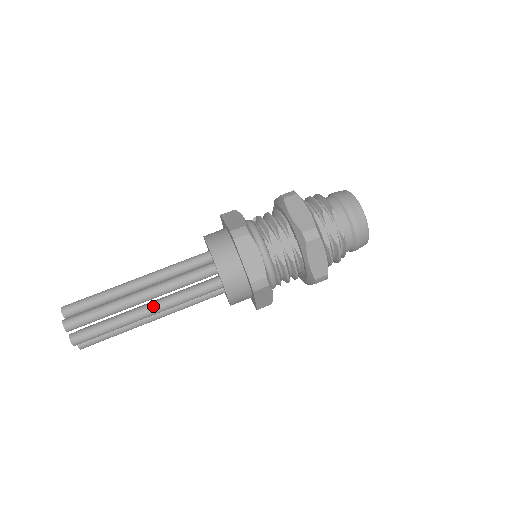
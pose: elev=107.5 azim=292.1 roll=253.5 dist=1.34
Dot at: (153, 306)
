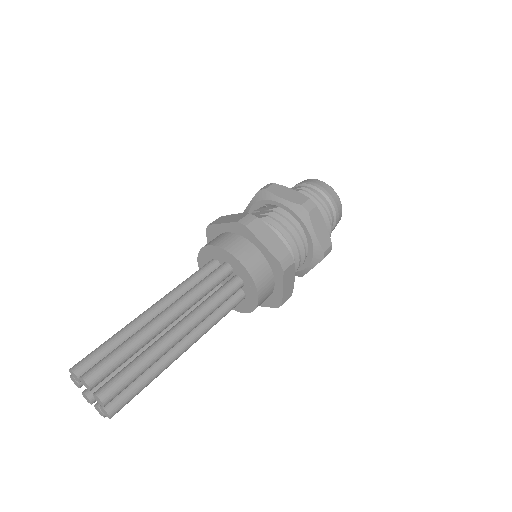
Dot at: (166, 308)
